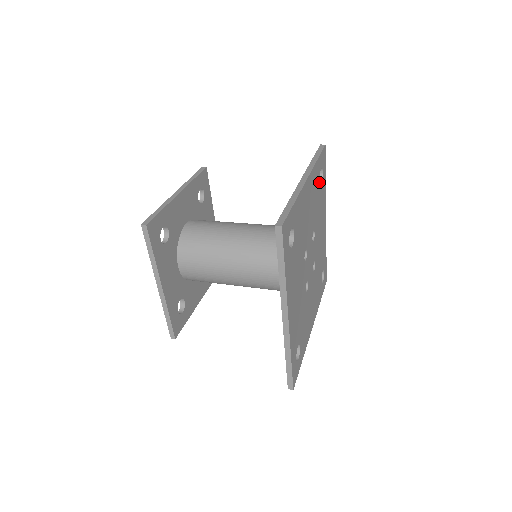
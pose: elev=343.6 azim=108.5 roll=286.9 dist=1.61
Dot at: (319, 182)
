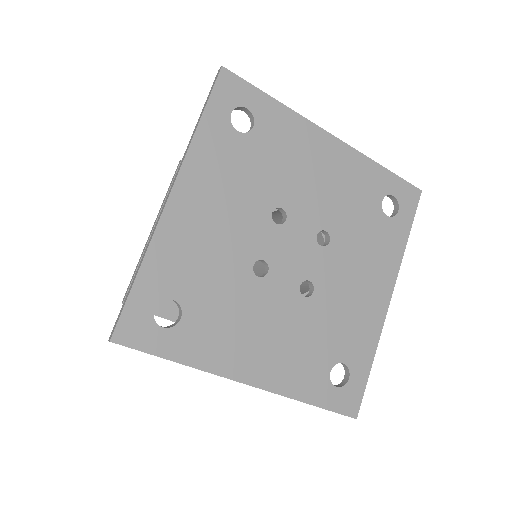
Dot at: (378, 203)
